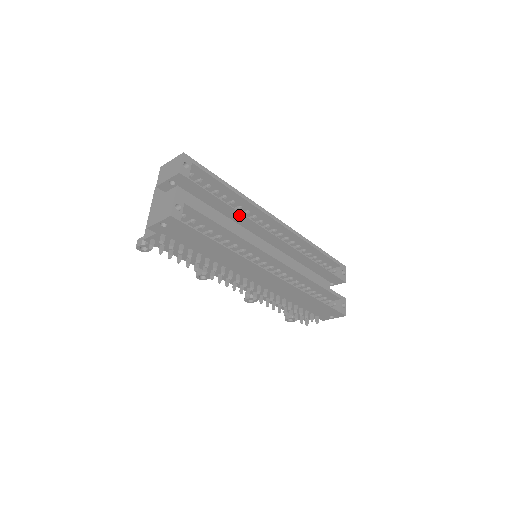
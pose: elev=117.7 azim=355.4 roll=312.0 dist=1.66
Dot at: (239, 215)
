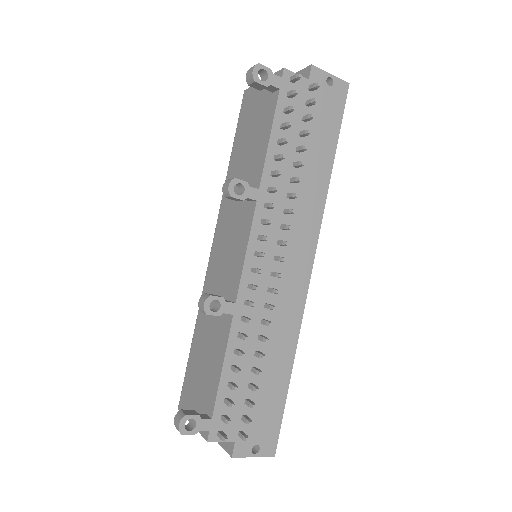
Dot at: occluded
